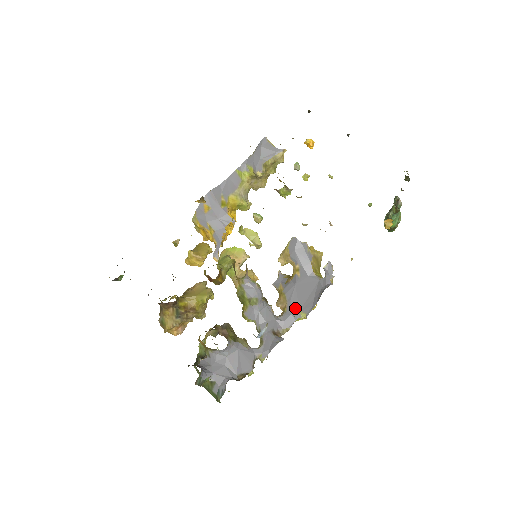
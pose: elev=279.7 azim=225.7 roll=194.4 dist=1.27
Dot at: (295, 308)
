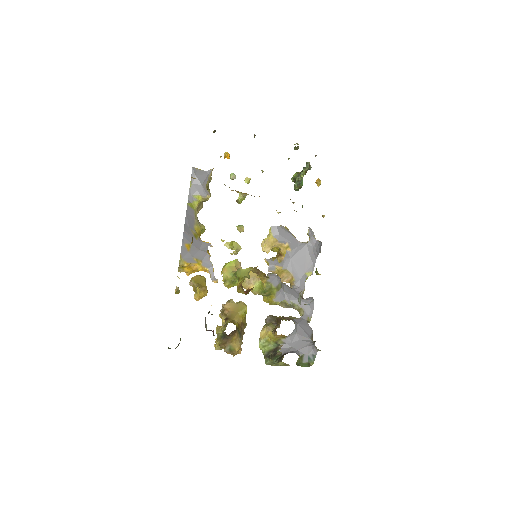
Dot at: (300, 273)
